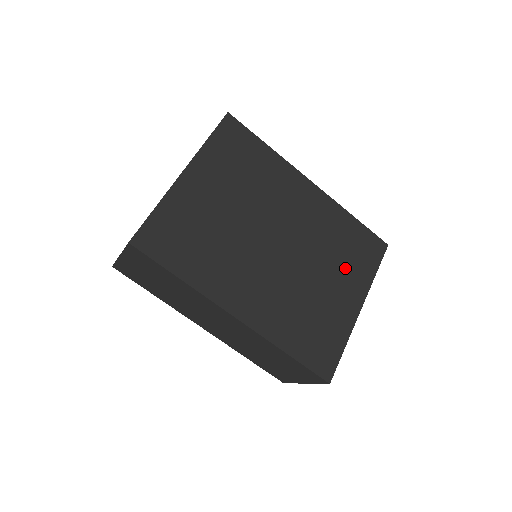
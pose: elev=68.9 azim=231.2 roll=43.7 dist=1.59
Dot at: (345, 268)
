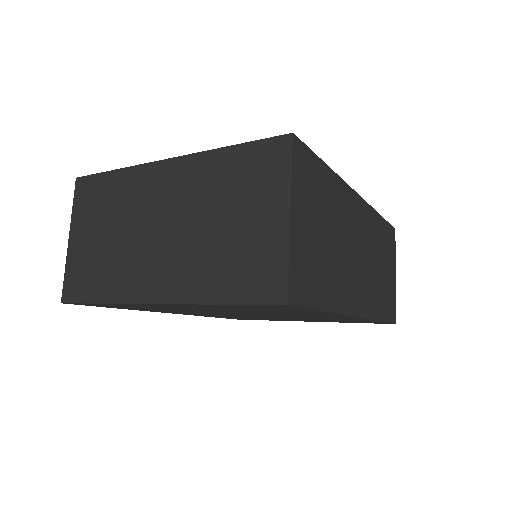
Dot at: occluded
